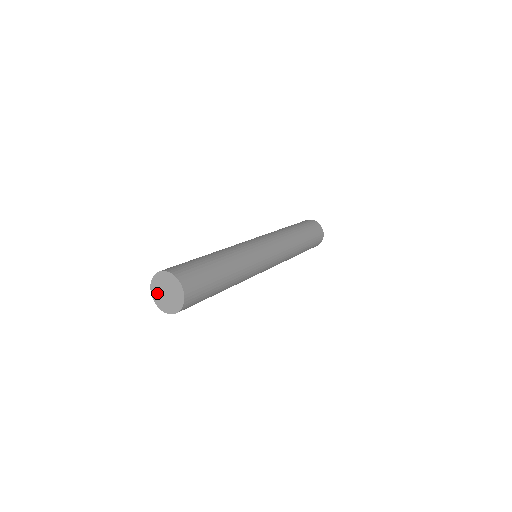
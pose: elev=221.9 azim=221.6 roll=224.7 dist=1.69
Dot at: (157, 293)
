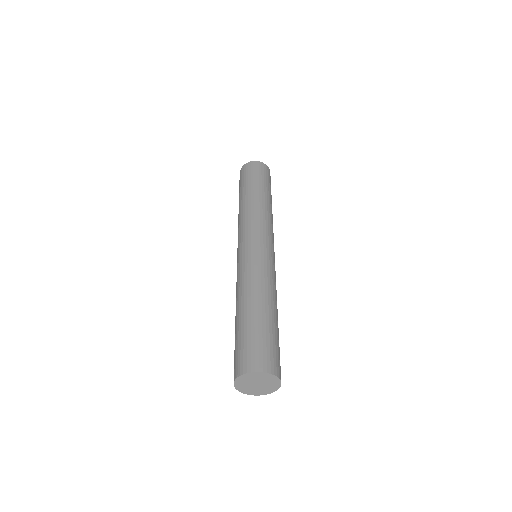
Dot at: (245, 381)
